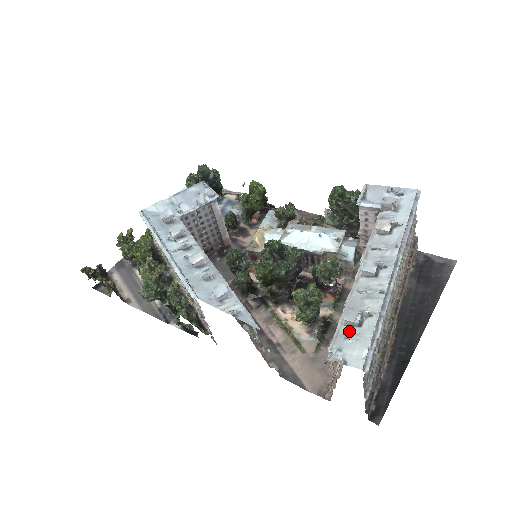
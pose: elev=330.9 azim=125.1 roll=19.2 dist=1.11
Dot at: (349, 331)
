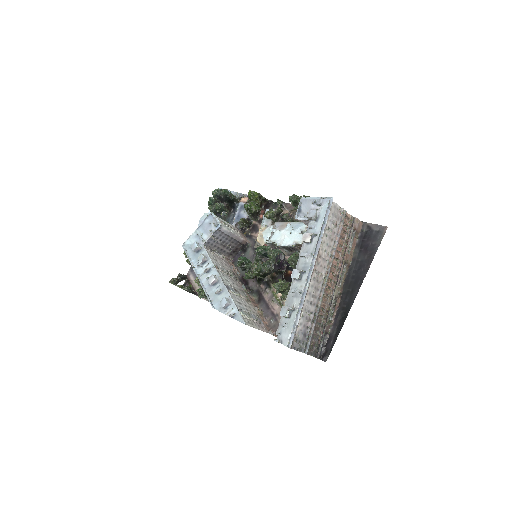
Dot at: (285, 321)
